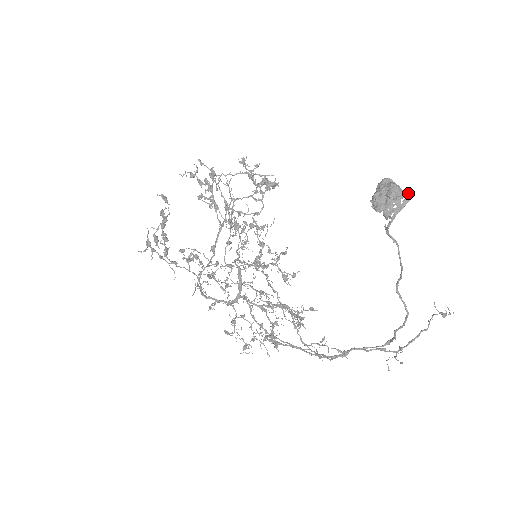
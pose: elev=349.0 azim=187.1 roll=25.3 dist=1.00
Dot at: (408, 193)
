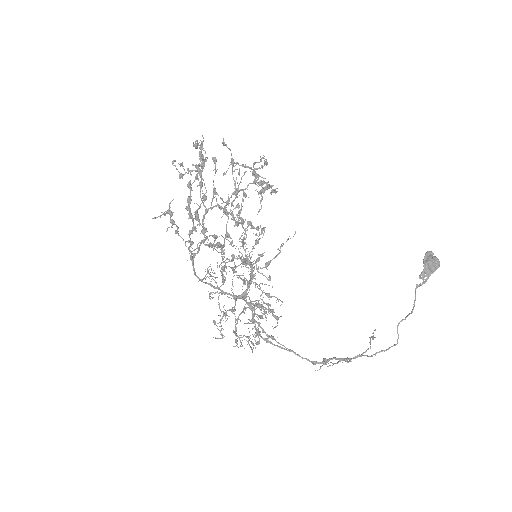
Dot at: occluded
